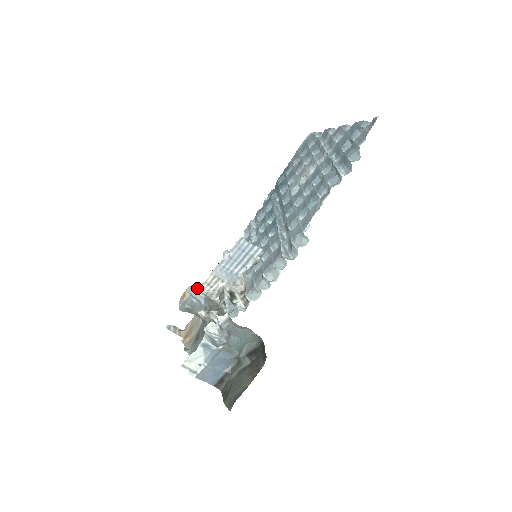
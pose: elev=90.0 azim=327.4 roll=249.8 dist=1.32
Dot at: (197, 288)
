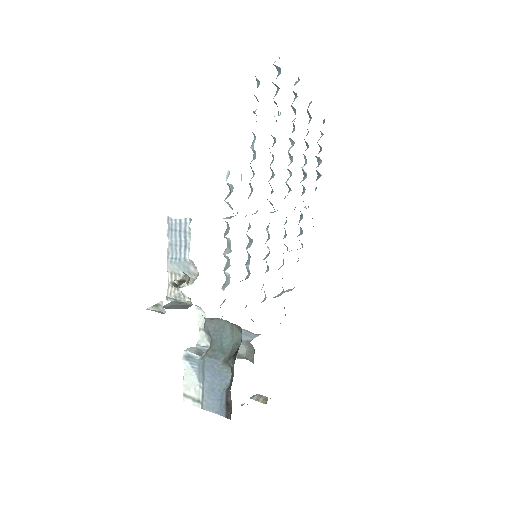
Dot at: occluded
